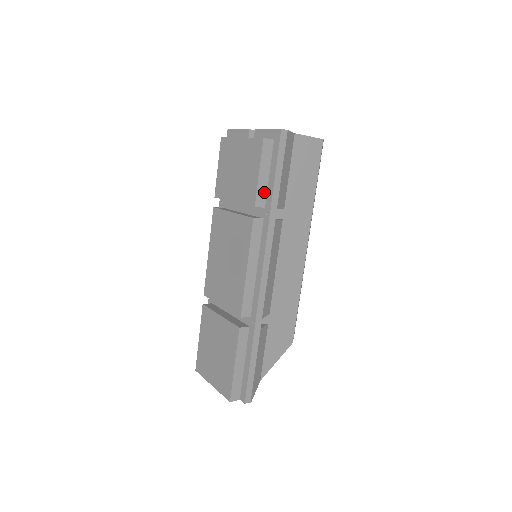
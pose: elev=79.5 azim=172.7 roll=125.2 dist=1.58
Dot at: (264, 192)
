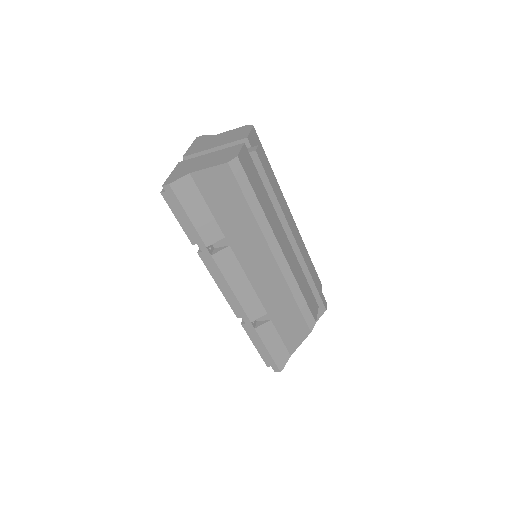
Dot at: occluded
